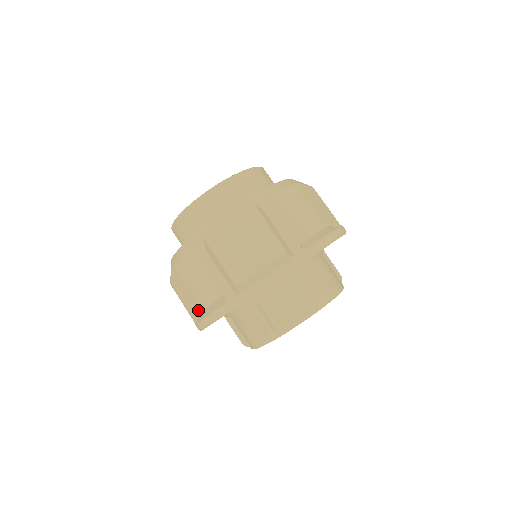
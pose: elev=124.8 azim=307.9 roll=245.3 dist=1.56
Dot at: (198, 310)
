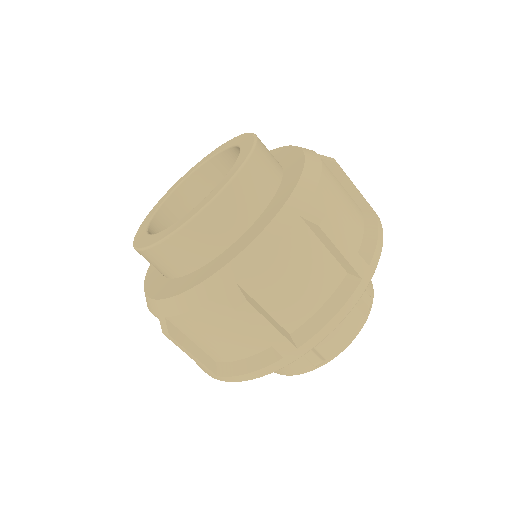
Dot at: (215, 360)
